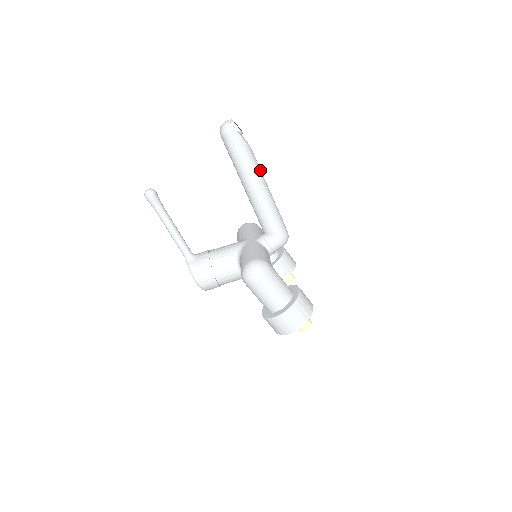
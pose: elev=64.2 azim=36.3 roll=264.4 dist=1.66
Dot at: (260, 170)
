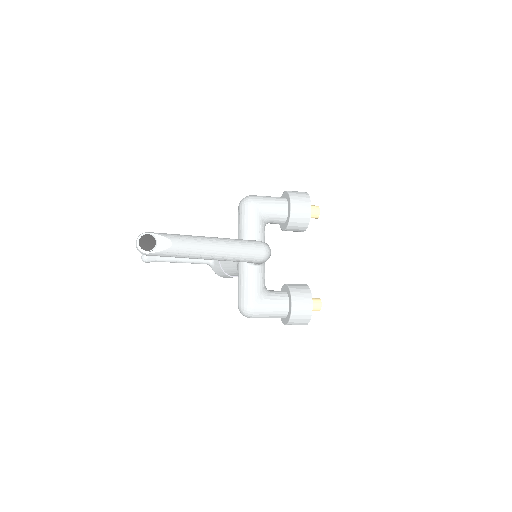
Dot at: (197, 249)
